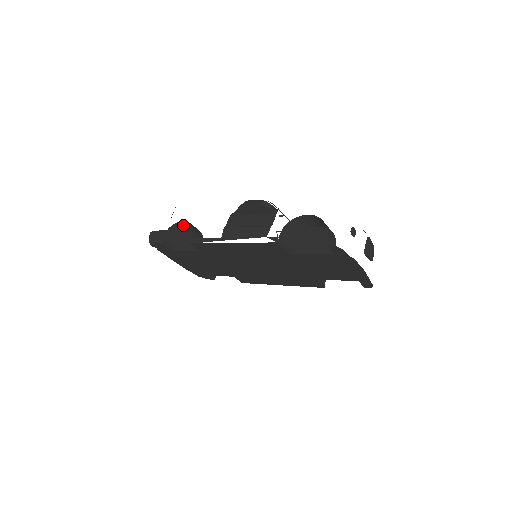
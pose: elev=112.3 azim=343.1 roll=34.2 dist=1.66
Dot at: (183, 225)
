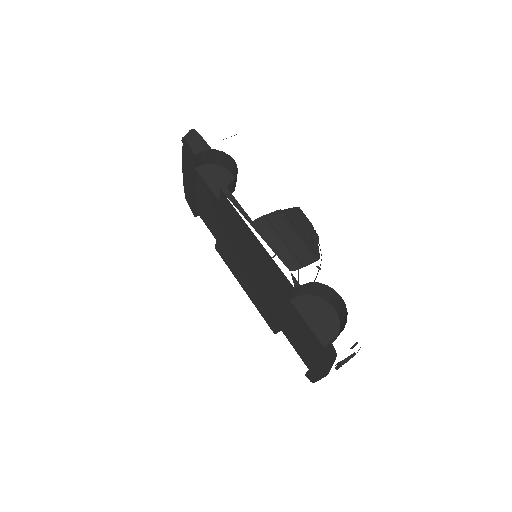
Dot at: (229, 160)
